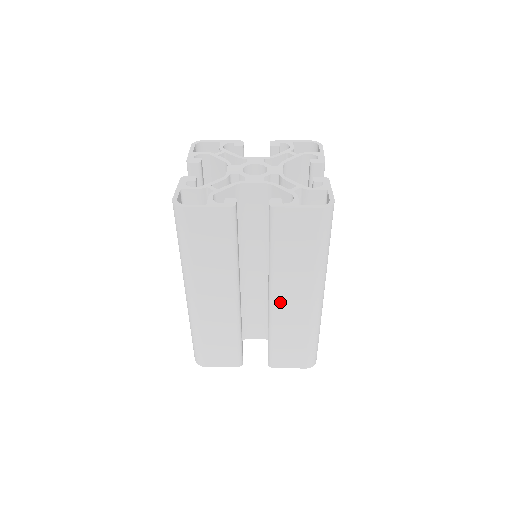
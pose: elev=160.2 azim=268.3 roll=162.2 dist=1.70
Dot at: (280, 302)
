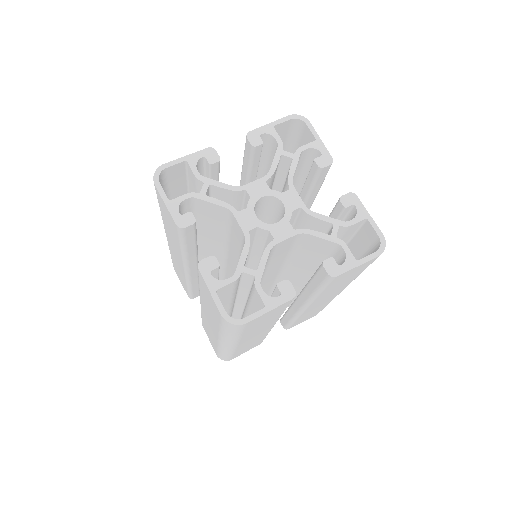
Dot at: occluded
